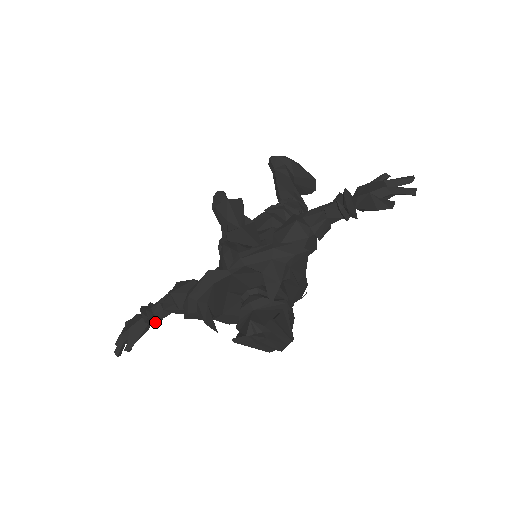
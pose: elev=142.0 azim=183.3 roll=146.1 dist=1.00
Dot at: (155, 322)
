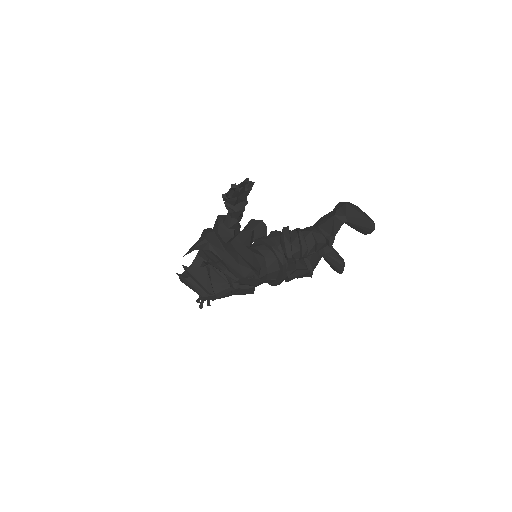
Dot at: occluded
